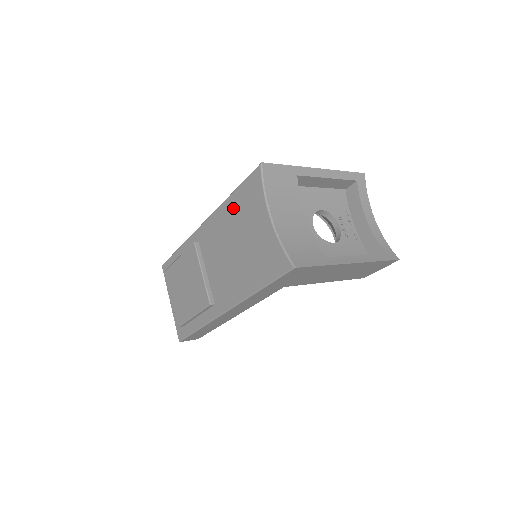
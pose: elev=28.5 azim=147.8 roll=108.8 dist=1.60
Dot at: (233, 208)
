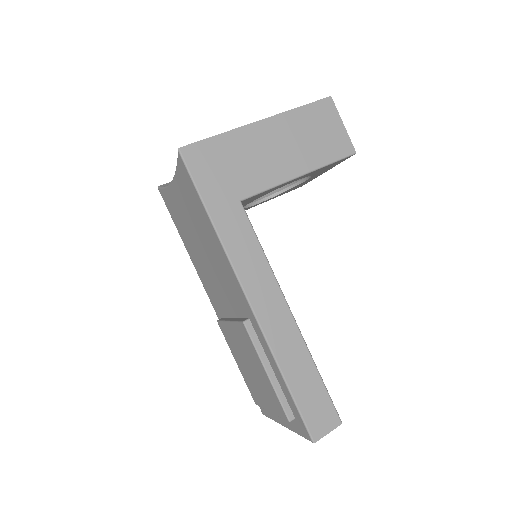
Dot at: (186, 241)
